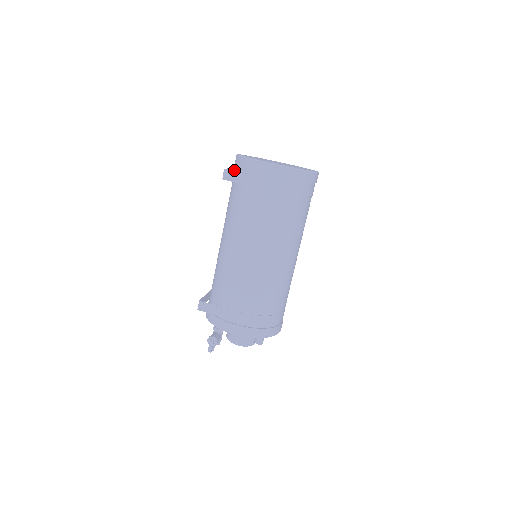
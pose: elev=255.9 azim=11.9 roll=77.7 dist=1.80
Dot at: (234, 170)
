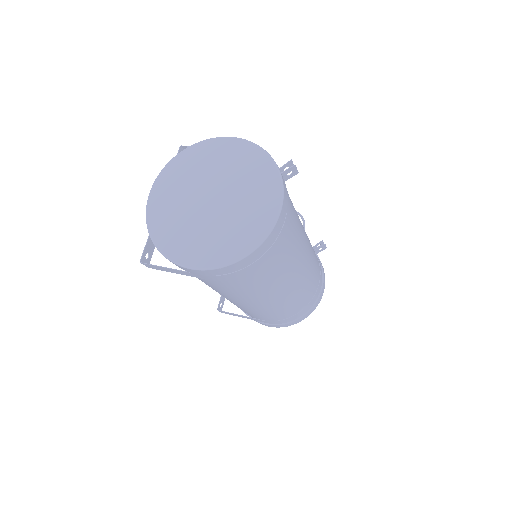
Dot at: occluded
